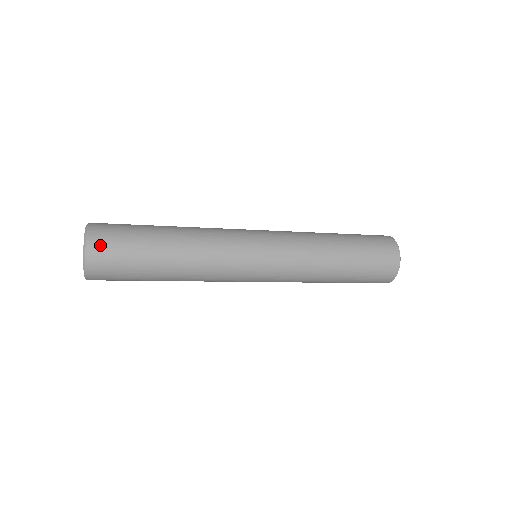
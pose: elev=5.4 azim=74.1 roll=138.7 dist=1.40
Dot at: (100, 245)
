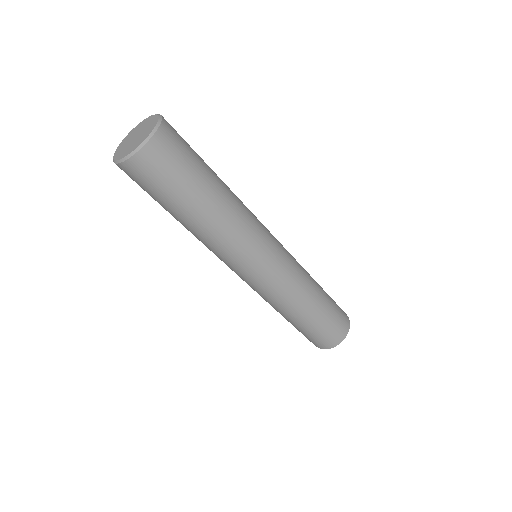
Dot at: occluded
